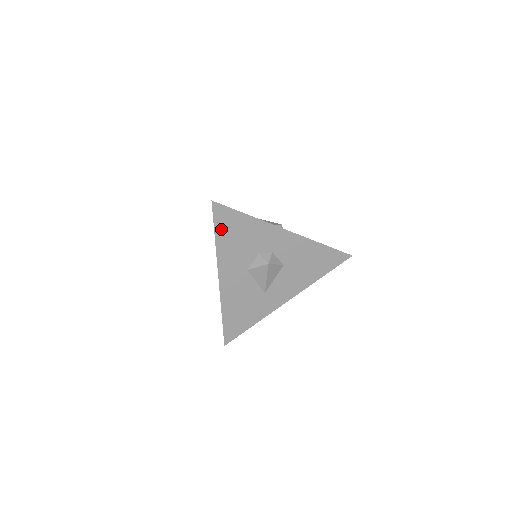
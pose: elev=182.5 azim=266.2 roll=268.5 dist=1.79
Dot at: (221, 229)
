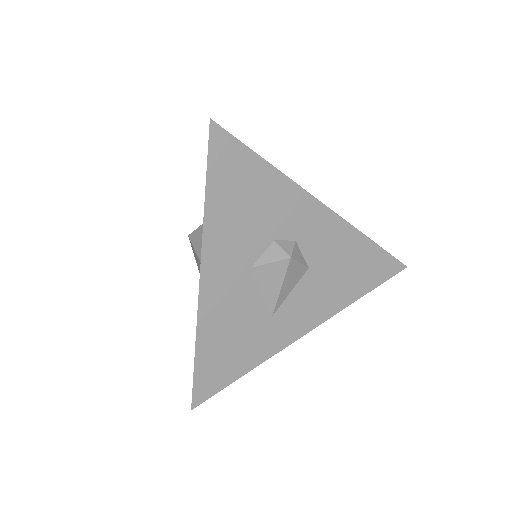
Dot at: (218, 180)
